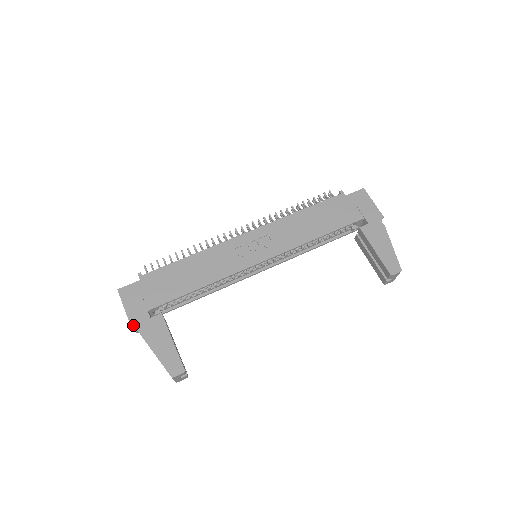
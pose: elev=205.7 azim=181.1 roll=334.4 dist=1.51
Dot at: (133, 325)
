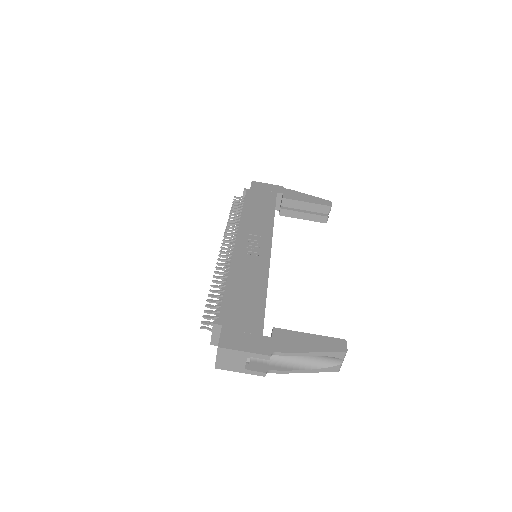
Dot at: (271, 354)
